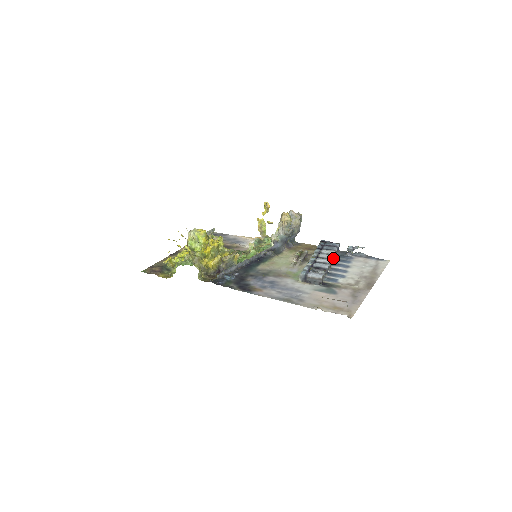
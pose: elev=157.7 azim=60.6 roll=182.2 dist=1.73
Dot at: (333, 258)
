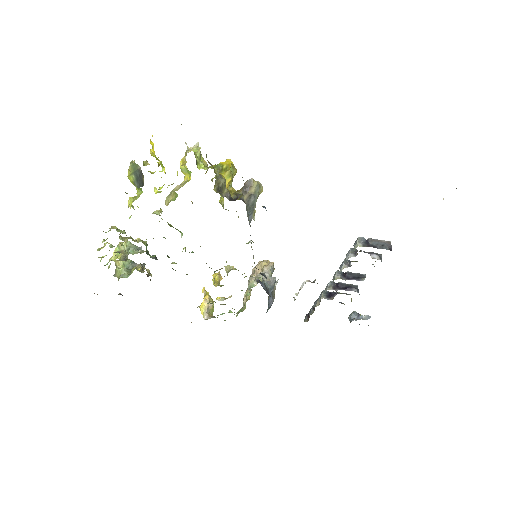
Dot at: occluded
